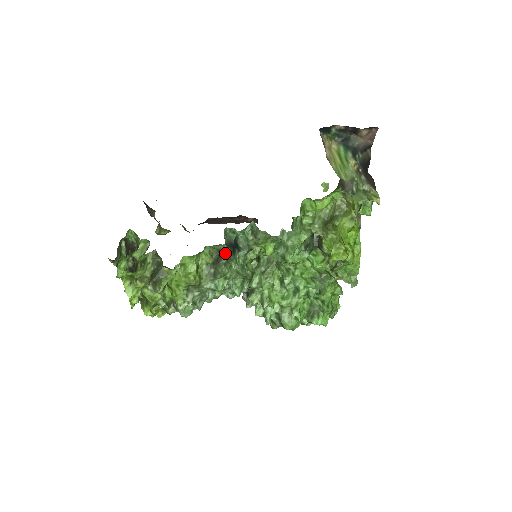
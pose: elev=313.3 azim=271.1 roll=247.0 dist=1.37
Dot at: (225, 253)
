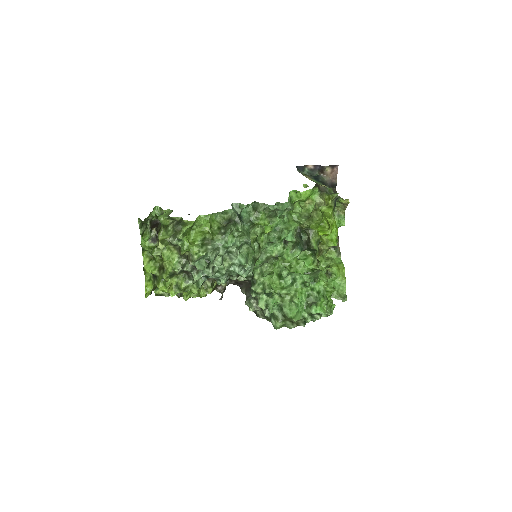
Dot at: (233, 218)
